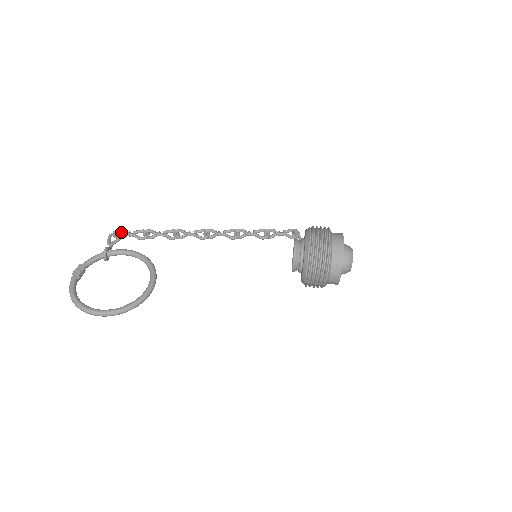
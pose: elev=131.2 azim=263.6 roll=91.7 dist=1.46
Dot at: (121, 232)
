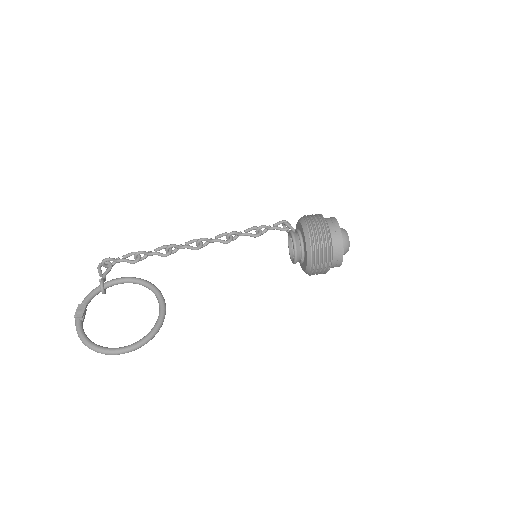
Dot at: (111, 260)
